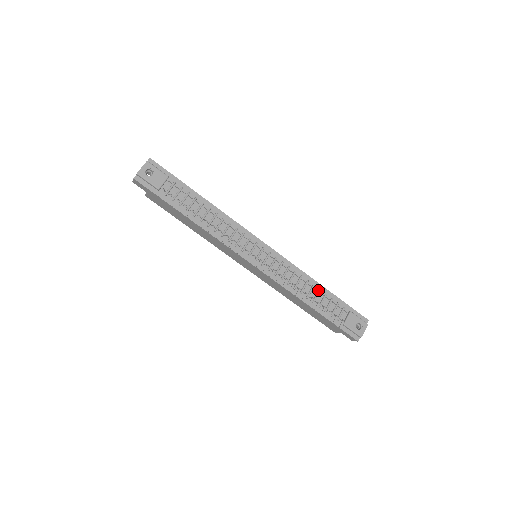
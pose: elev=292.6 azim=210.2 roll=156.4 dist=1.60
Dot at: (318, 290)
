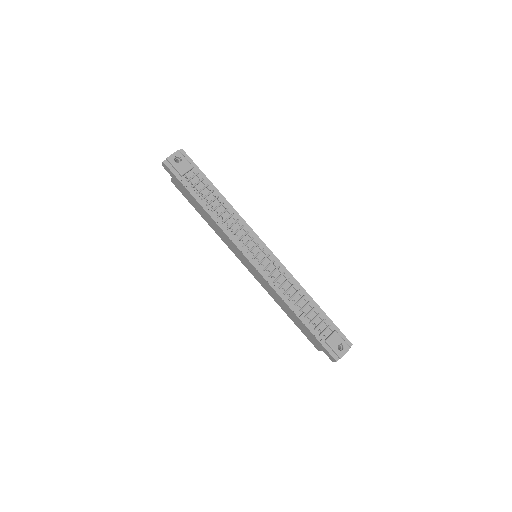
Dot at: (307, 302)
